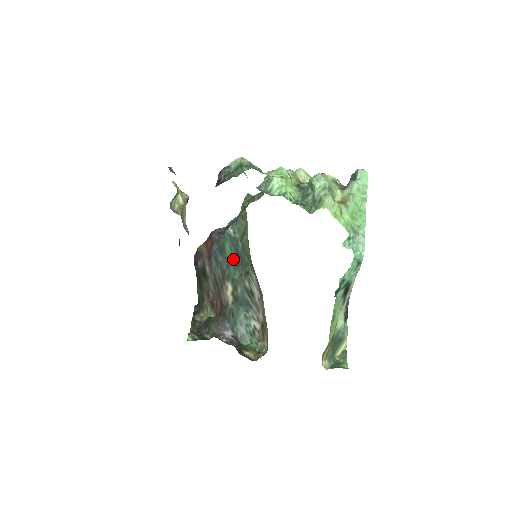
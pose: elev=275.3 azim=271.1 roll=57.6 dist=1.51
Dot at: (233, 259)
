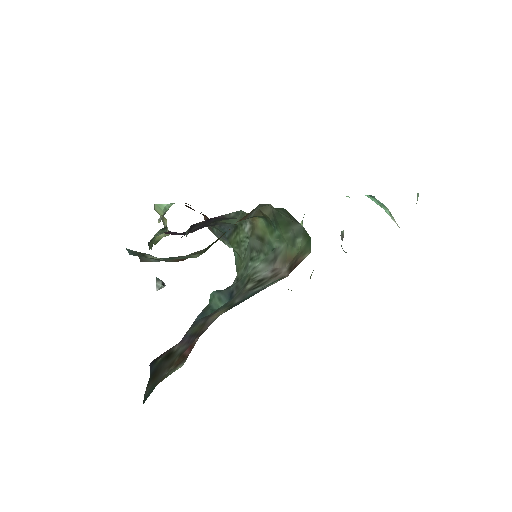
Dot at: occluded
